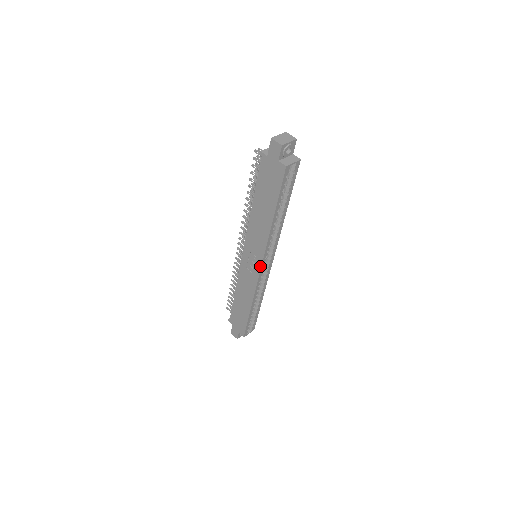
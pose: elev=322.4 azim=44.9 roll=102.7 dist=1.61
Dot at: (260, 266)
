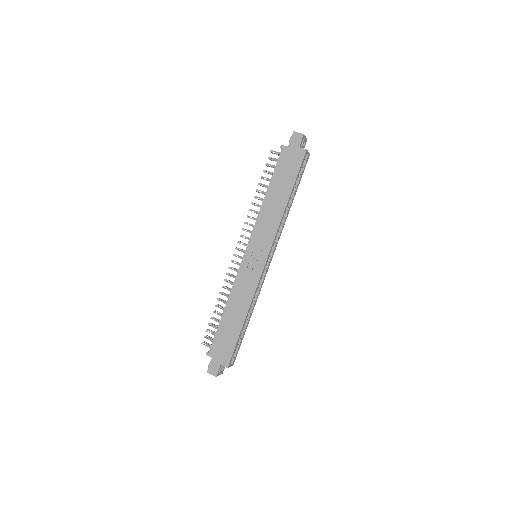
Dot at: (266, 257)
